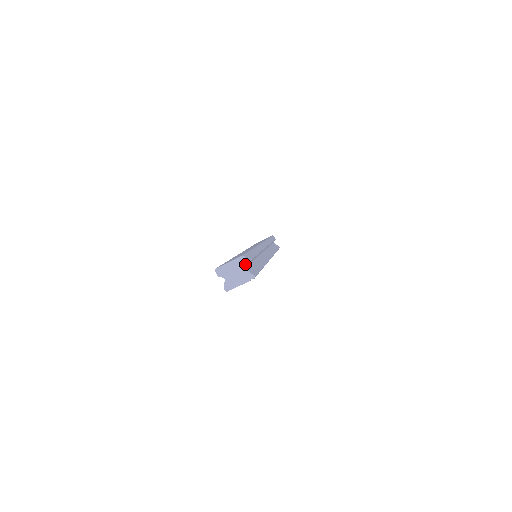
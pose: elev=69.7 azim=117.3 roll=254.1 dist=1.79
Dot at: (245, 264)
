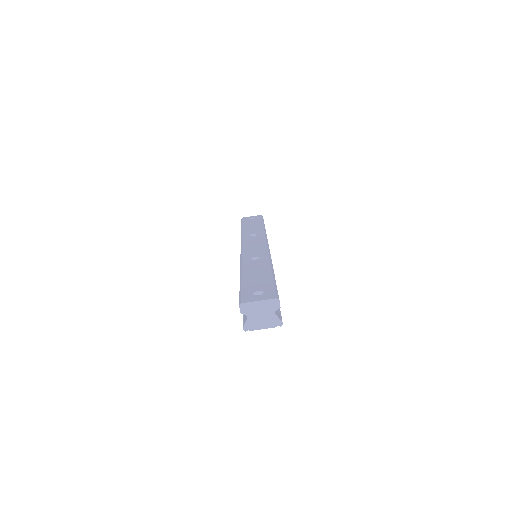
Dot at: (277, 308)
